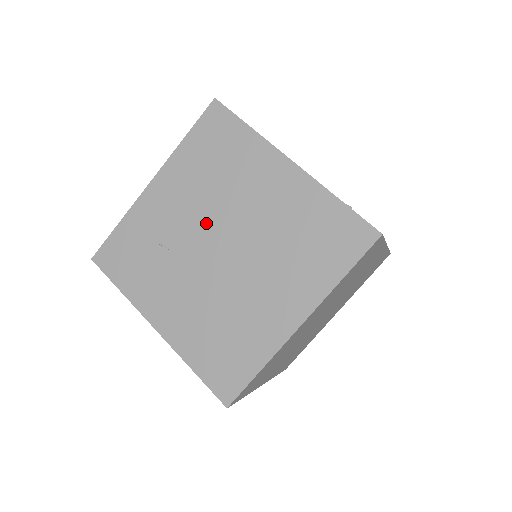
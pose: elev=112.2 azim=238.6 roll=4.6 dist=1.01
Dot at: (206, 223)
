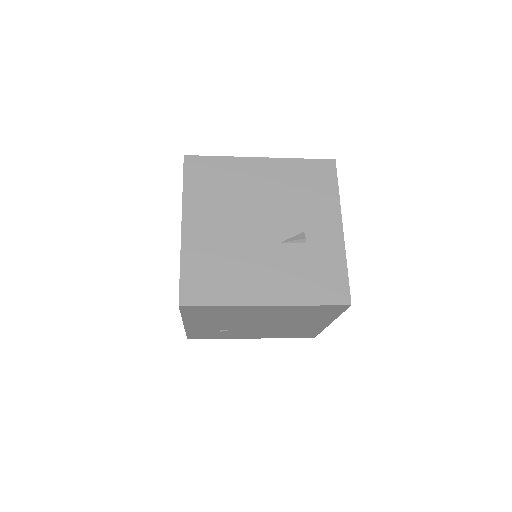
Dot at: (239, 324)
